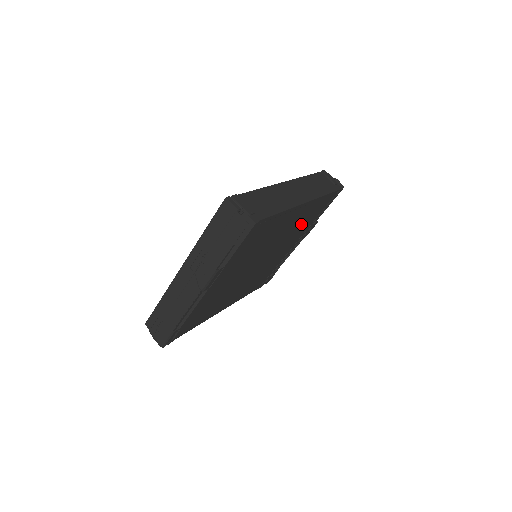
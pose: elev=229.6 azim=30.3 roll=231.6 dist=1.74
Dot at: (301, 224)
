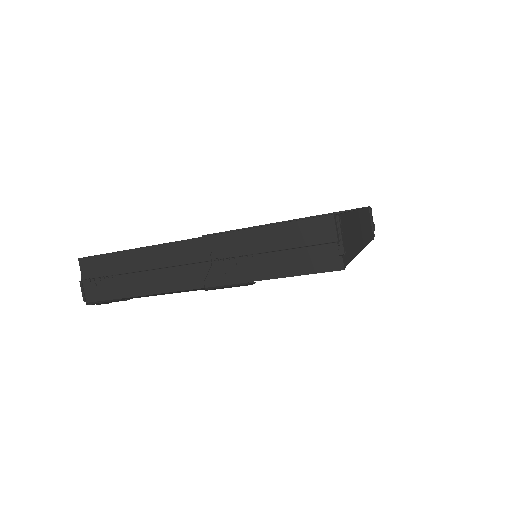
Dot at: occluded
